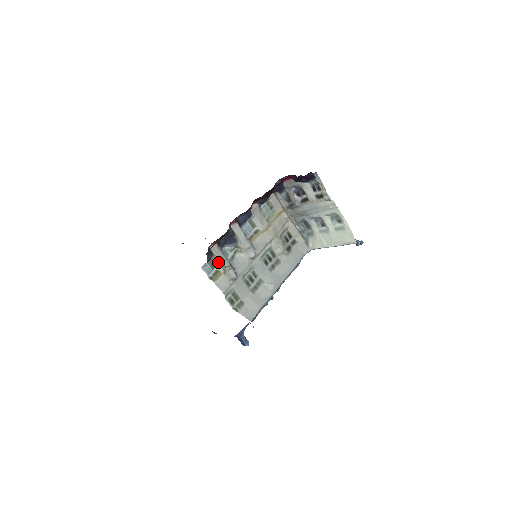
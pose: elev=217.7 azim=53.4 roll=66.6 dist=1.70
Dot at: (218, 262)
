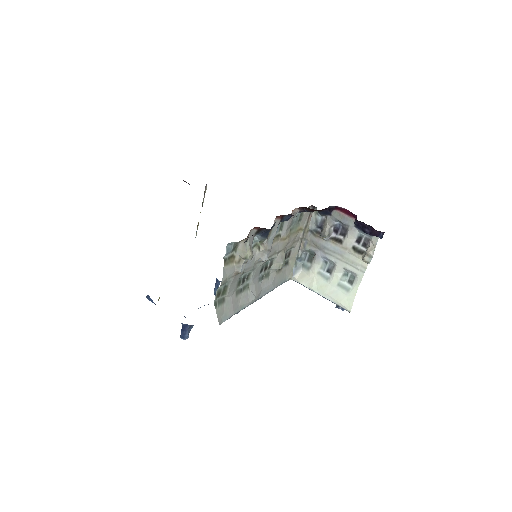
Dot at: (243, 248)
